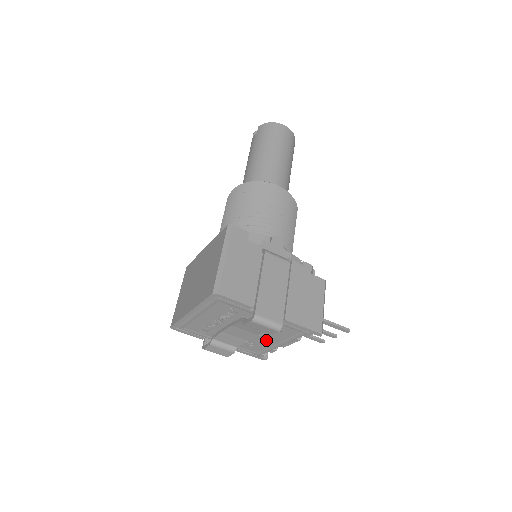
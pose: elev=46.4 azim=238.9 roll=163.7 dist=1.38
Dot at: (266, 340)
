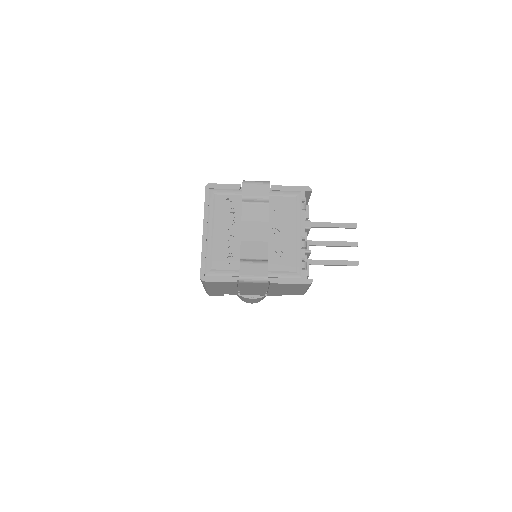
Dot at: (284, 236)
